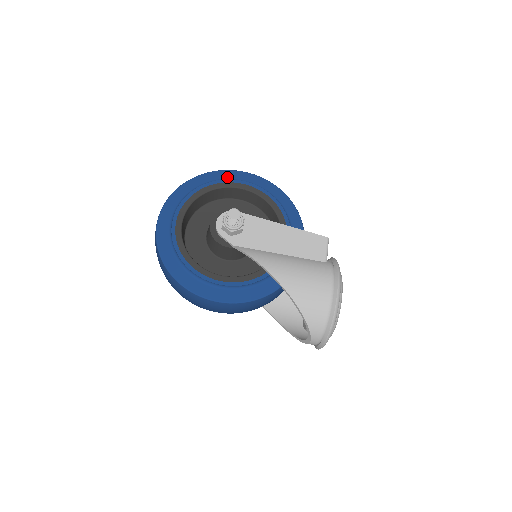
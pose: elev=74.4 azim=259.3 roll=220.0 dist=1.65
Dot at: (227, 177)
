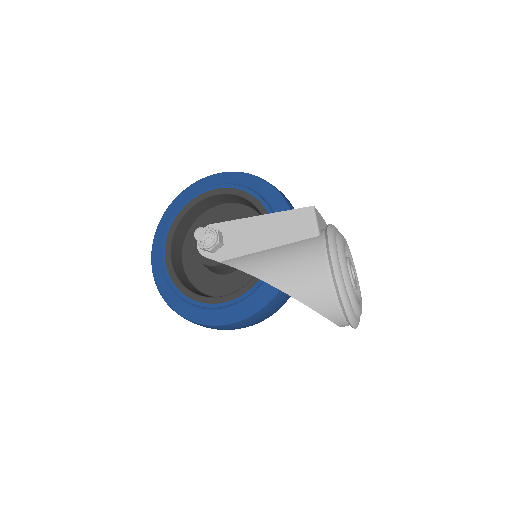
Dot at: (197, 190)
